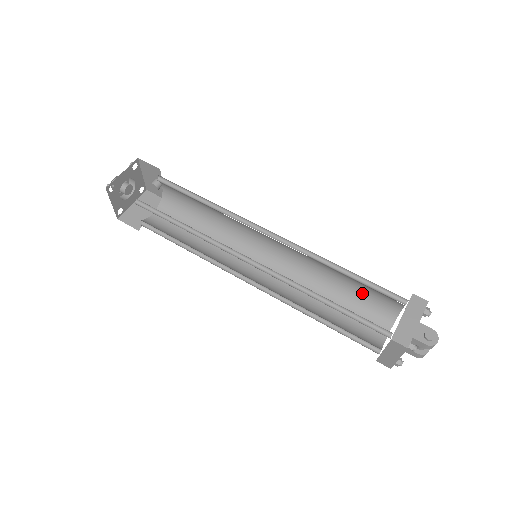
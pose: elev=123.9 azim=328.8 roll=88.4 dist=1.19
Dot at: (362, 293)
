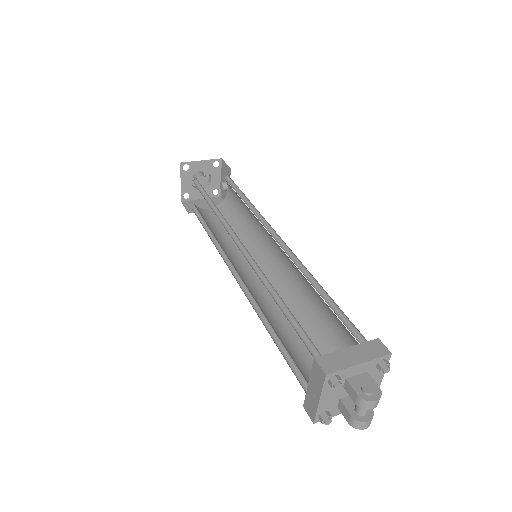
Dot at: (335, 333)
